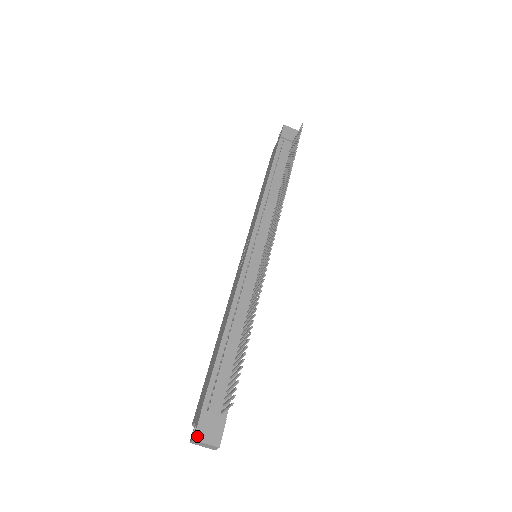
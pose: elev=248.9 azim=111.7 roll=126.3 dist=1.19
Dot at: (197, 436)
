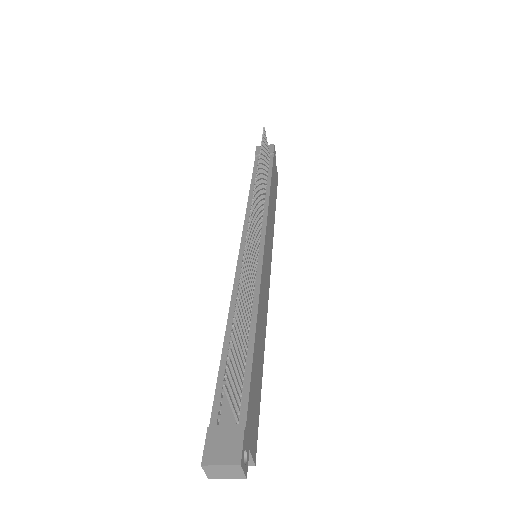
Dot at: (206, 459)
